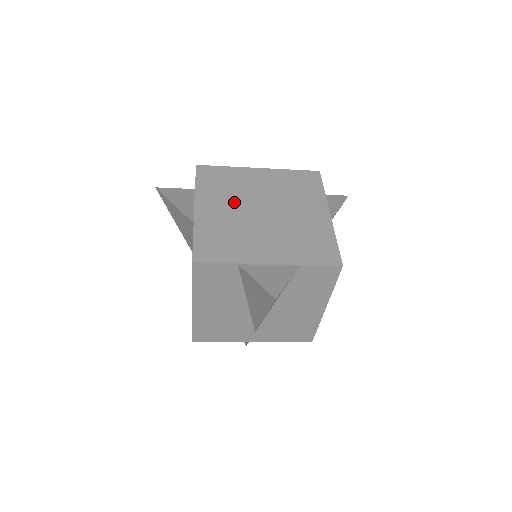
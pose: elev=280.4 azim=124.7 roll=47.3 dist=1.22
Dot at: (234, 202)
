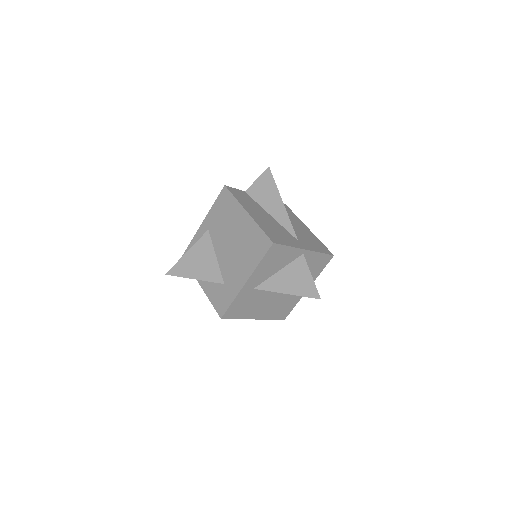
Dot at: occluded
